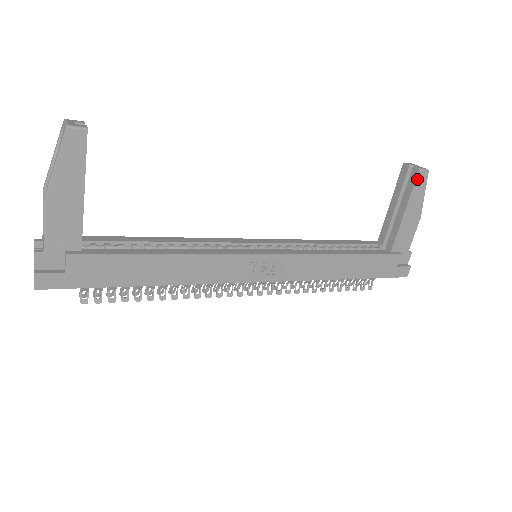
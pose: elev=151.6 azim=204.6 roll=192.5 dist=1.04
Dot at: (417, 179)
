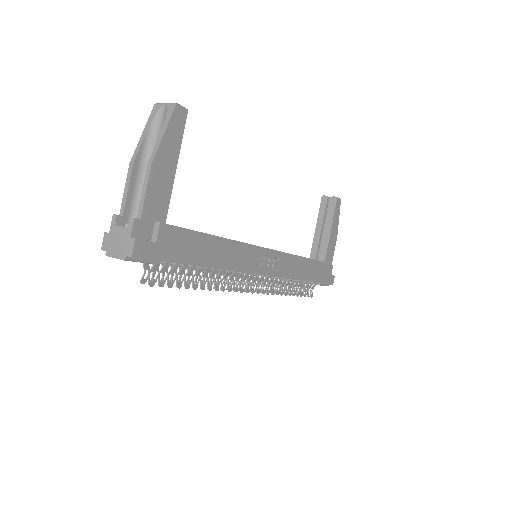
Dot at: (336, 205)
